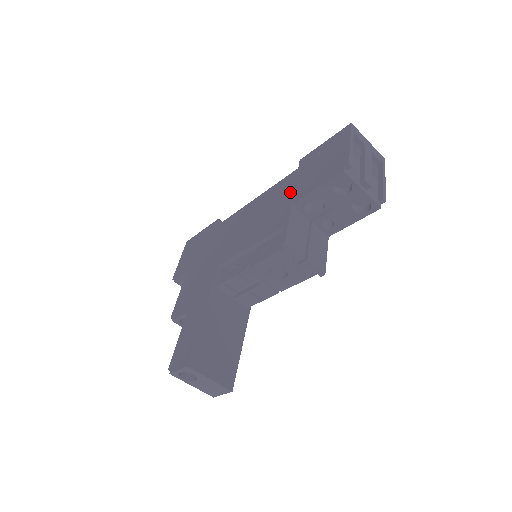
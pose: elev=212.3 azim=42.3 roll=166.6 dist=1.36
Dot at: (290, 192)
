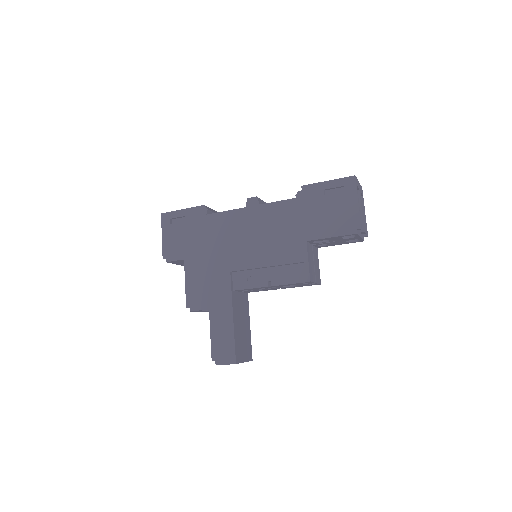
Dot at: (301, 224)
